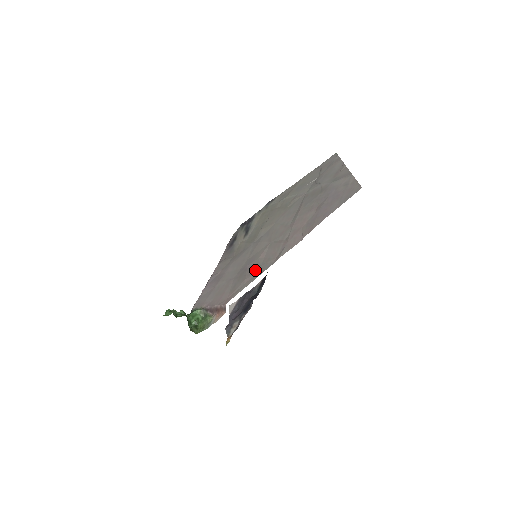
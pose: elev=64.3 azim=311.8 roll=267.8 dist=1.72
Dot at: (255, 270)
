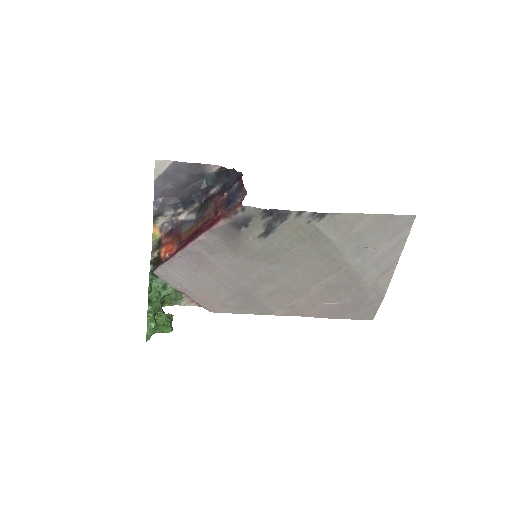
Dot at: (255, 305)
